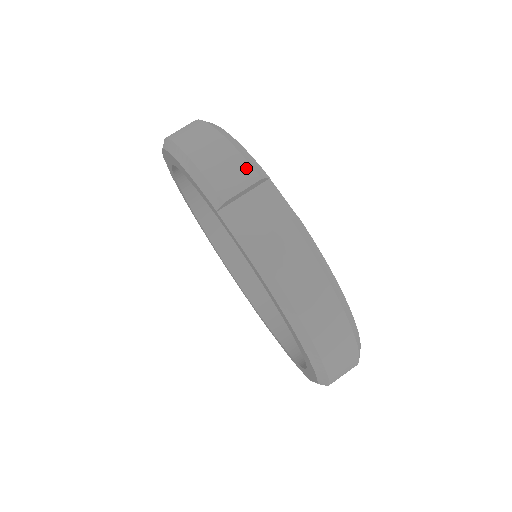
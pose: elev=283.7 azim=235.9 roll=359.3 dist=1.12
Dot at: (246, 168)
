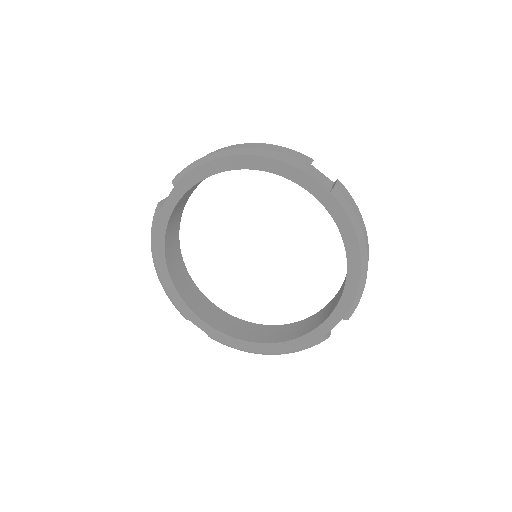
Dot at: occluded
